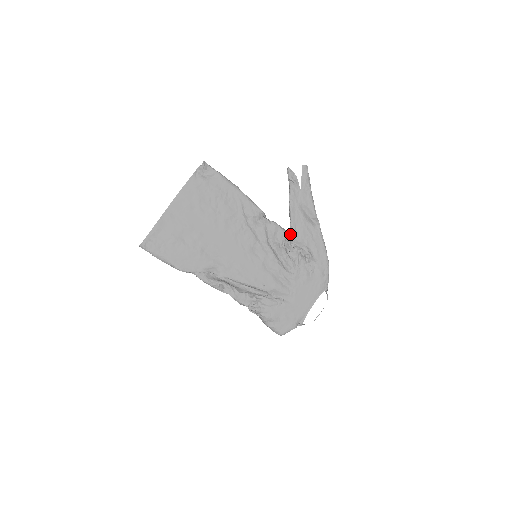
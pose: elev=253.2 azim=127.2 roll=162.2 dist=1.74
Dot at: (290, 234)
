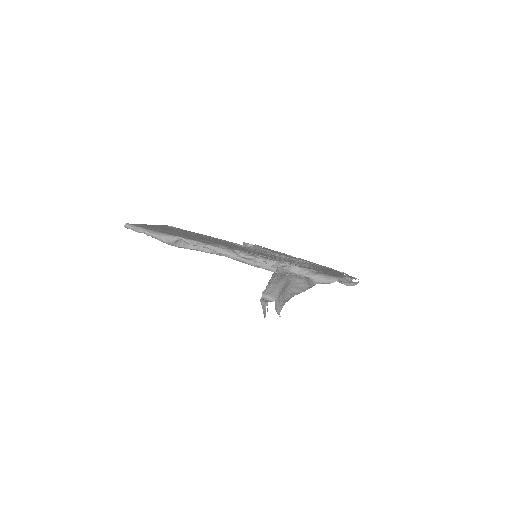
Dot at: occluded
